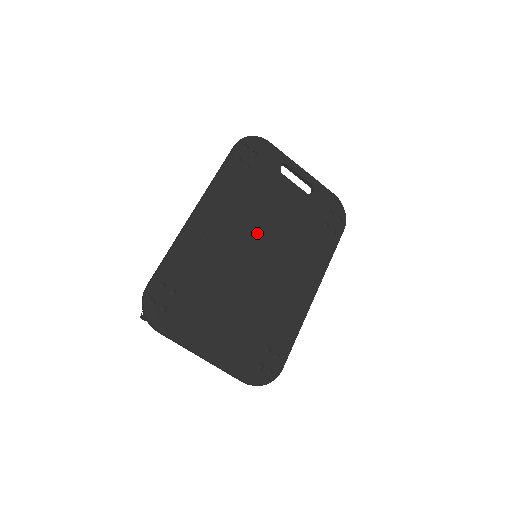
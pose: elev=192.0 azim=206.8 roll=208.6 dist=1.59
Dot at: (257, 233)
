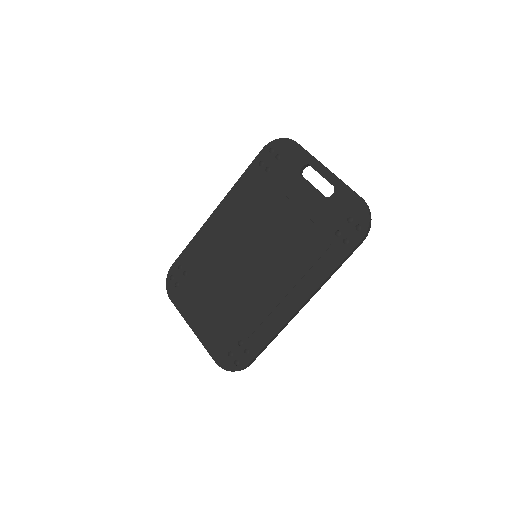
Dot at: (258, 235)
